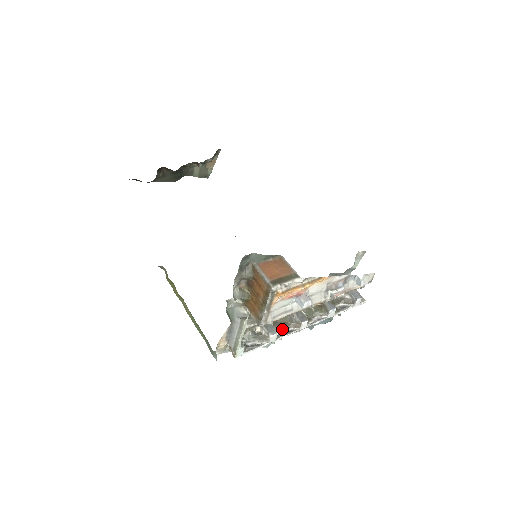
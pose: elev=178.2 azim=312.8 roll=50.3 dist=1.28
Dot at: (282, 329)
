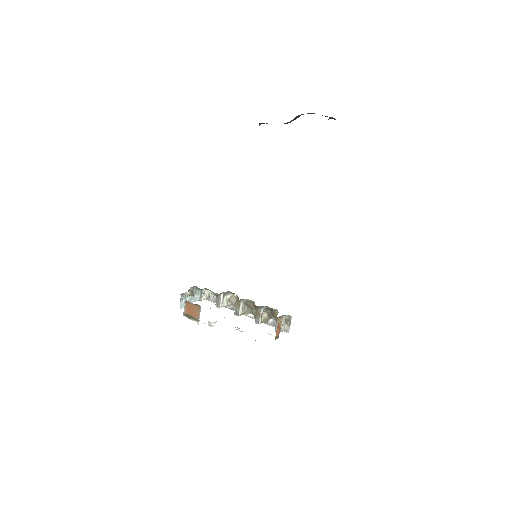
Dot at: (231, 305)
